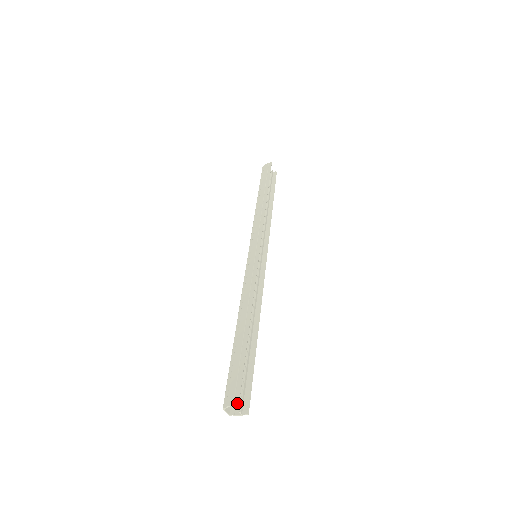
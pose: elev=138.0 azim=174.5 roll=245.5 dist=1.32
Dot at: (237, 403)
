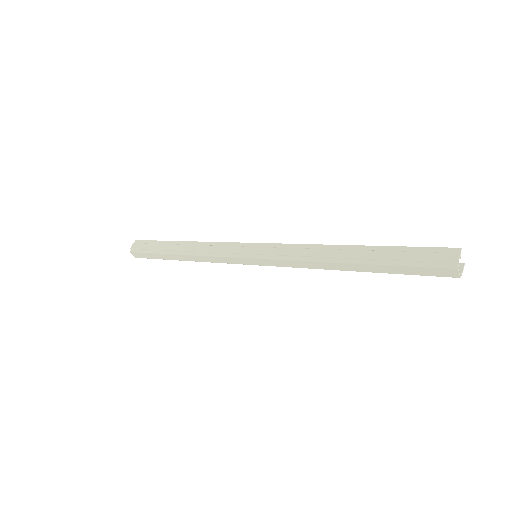
Dot at: (460, 249)
